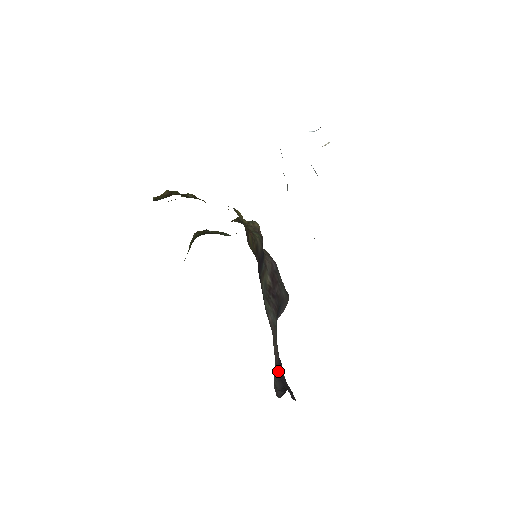
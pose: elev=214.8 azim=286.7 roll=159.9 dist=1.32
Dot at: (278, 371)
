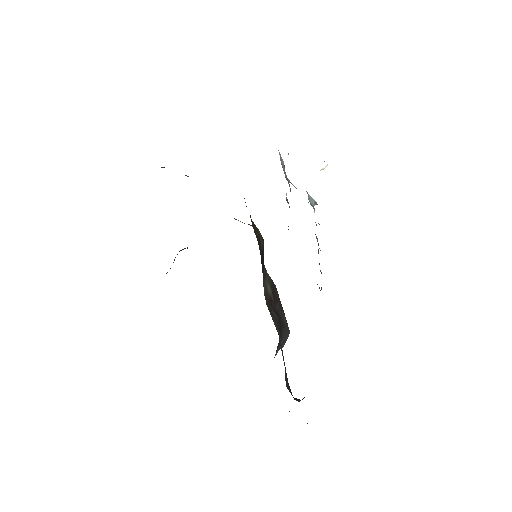
Dot at: occluded
